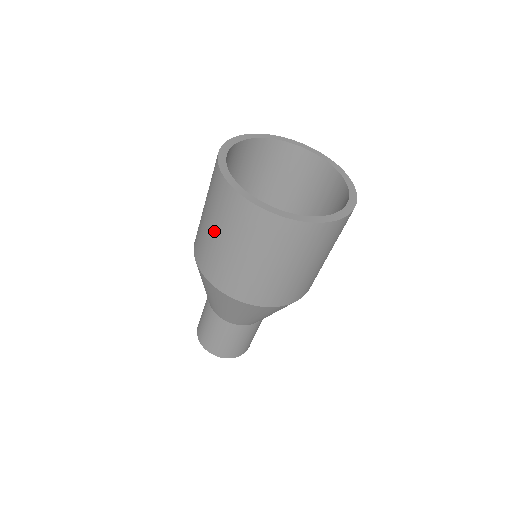
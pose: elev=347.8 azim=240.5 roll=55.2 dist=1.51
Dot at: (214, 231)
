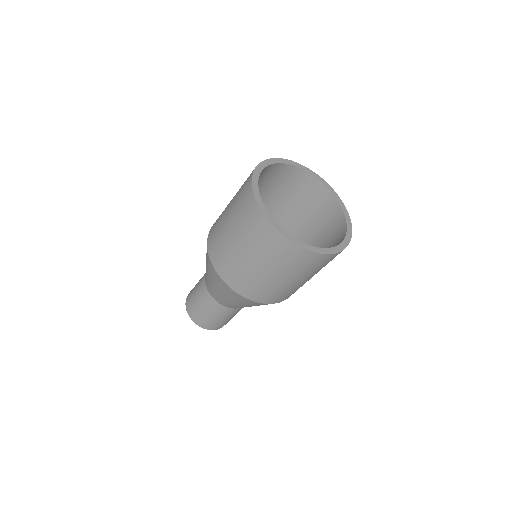
Dot at: (232, 232)
